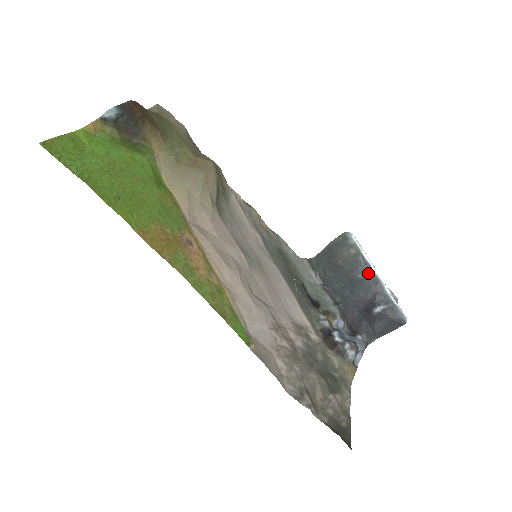
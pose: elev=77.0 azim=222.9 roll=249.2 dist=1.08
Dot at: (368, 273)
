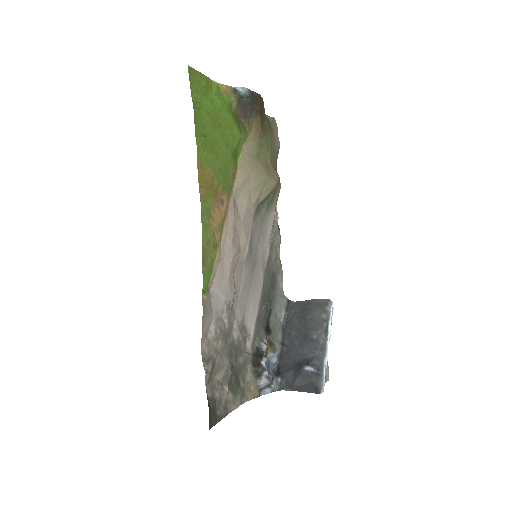
Dot at: (322, 339)
